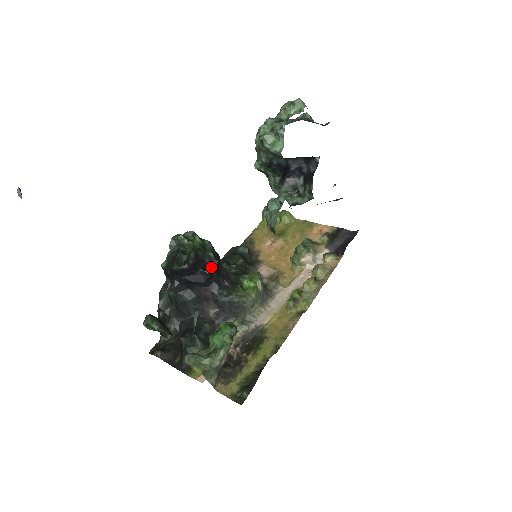
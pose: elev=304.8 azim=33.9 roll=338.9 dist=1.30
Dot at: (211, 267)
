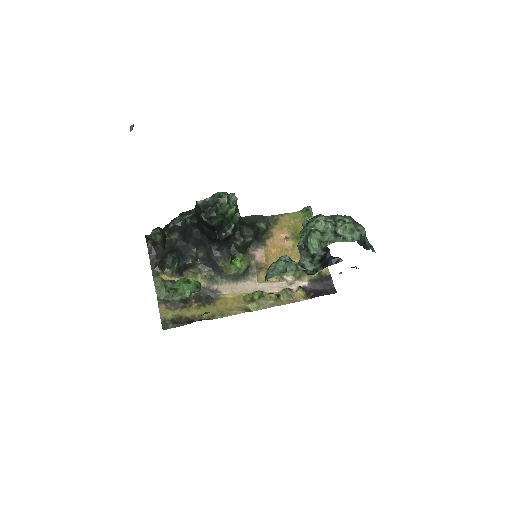
Dot at: (224, 234)
